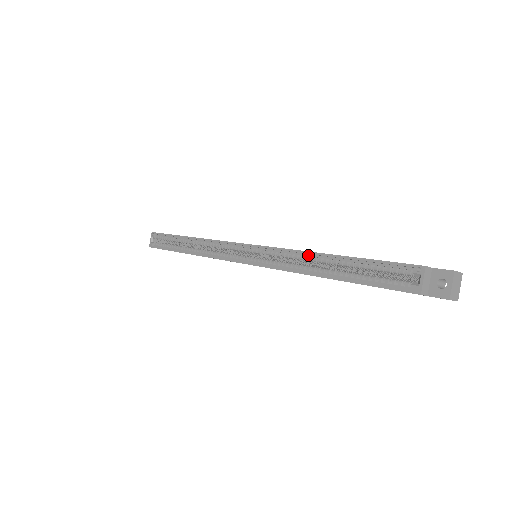
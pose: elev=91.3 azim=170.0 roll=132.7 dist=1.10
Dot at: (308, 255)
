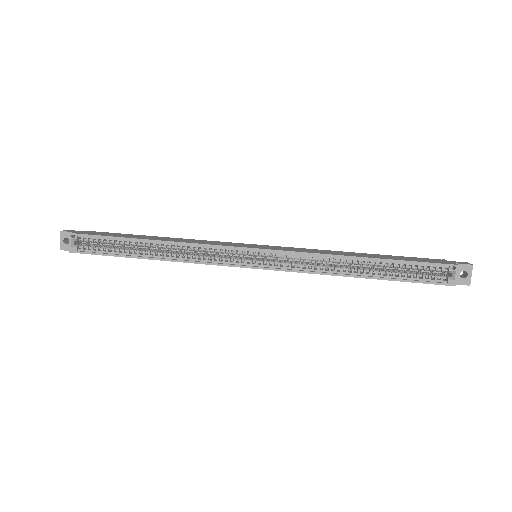
Dot at: (340, 258)
